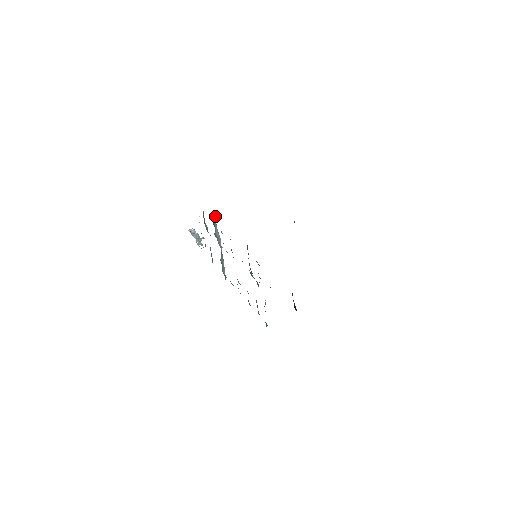
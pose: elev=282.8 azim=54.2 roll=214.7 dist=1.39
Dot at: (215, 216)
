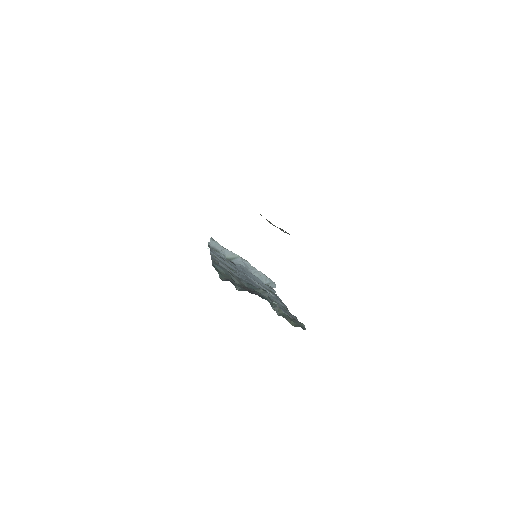
Dot at: (215, 241)
